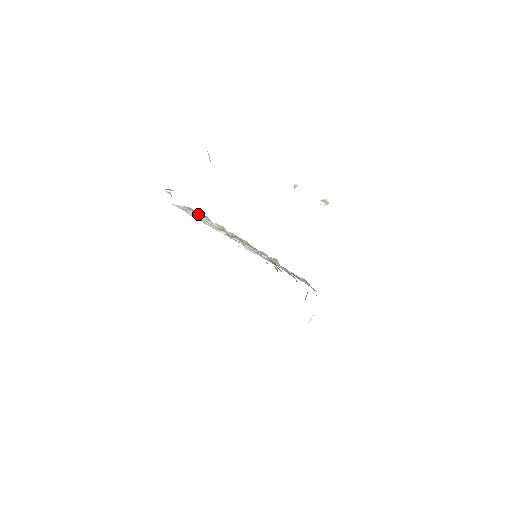
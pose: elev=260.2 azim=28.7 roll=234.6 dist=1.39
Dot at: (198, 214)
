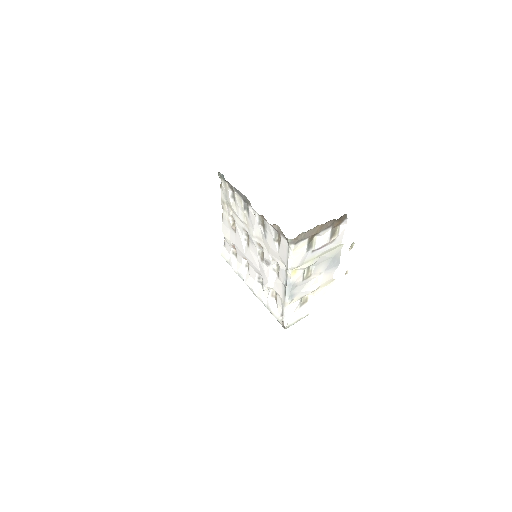
Dot at: (234, 256)
